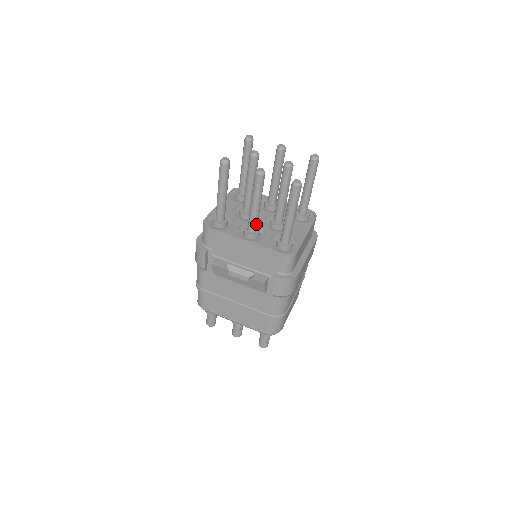
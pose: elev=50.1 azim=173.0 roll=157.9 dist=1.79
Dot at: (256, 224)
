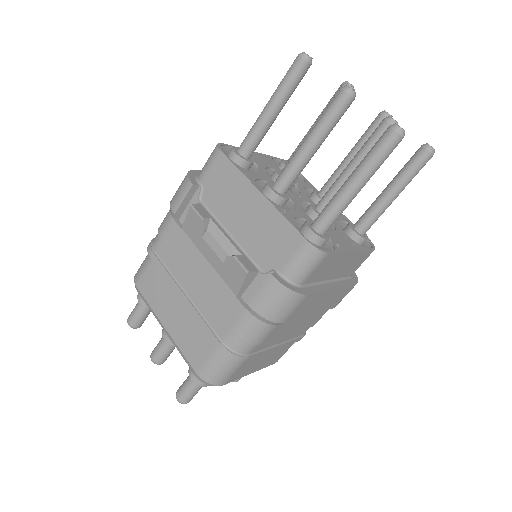
Dot at: (291, 181)
